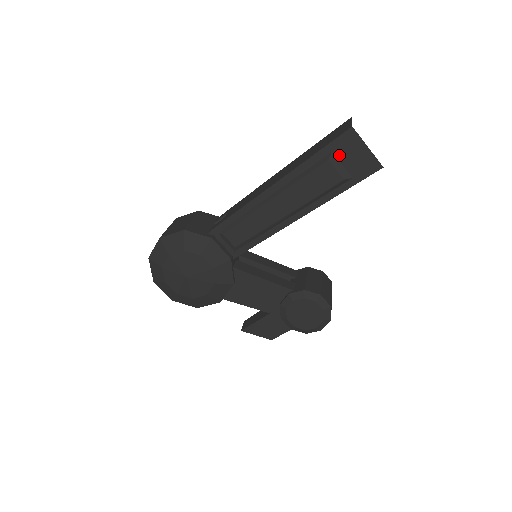
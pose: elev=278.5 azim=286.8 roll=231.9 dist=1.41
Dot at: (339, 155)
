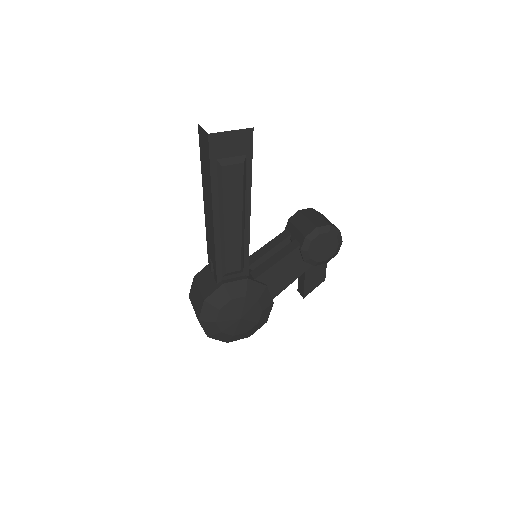
Dot at: (223, 156)
